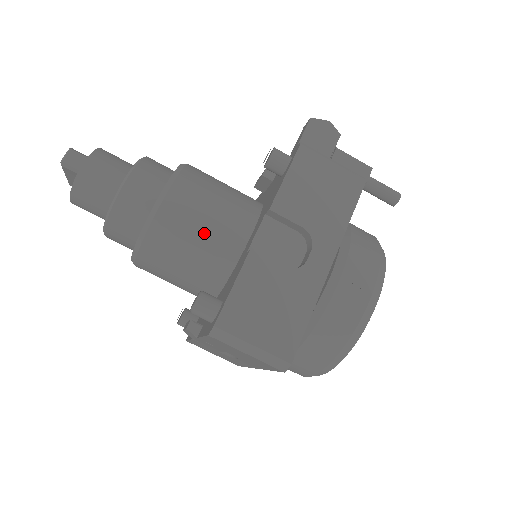
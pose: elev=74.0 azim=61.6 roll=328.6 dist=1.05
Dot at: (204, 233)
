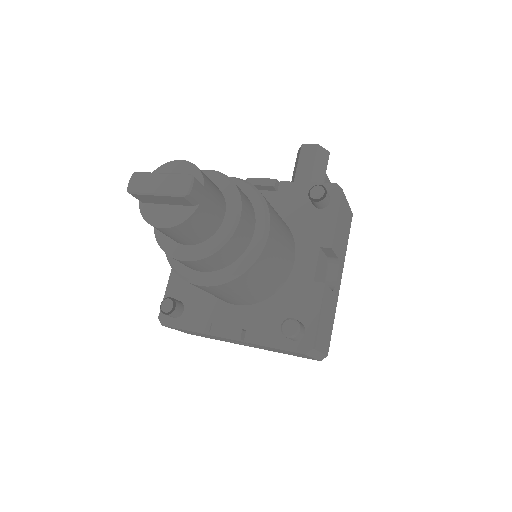
Dot at: (279, 262)
